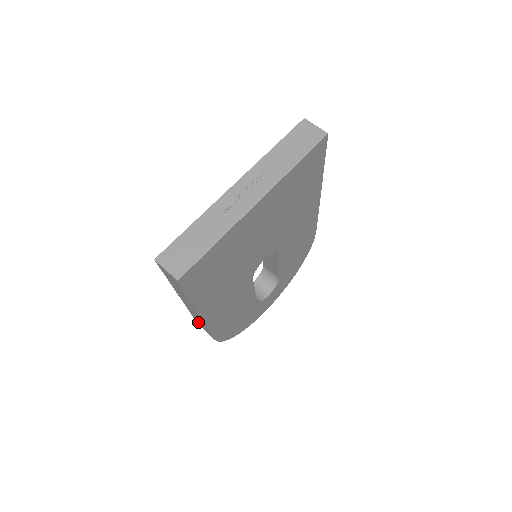
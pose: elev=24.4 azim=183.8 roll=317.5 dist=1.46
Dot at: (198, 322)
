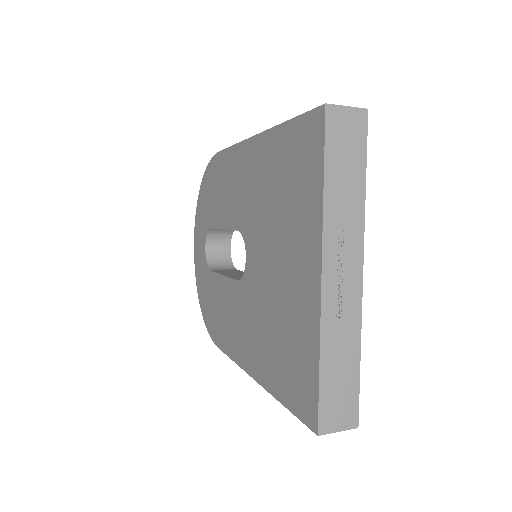
Dot at: occluded
